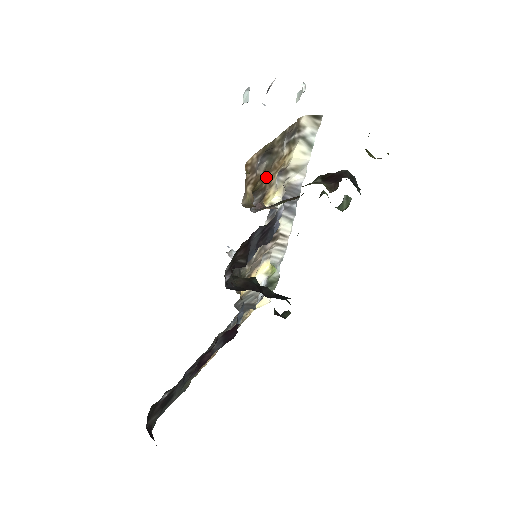
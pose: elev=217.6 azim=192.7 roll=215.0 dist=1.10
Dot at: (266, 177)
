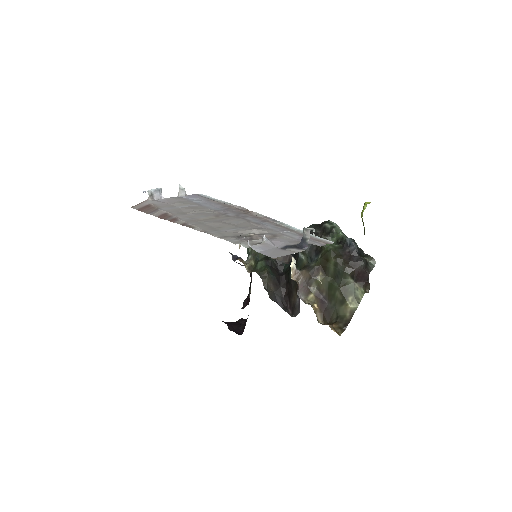
Dot at: occluded
